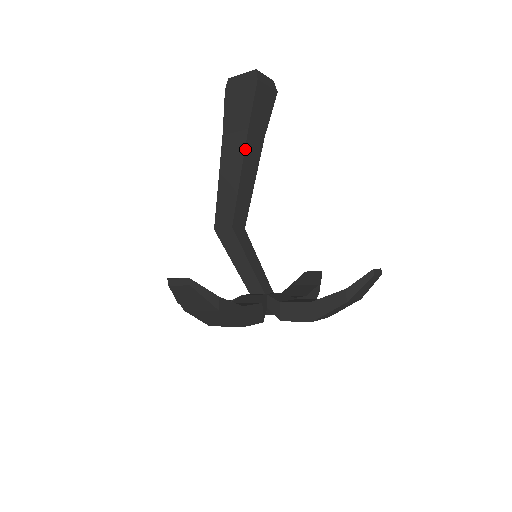
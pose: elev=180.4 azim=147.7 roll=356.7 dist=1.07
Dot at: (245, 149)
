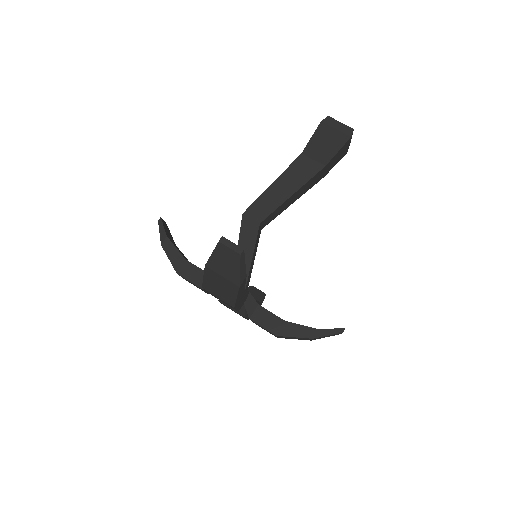
Dot at: (312, 177)
